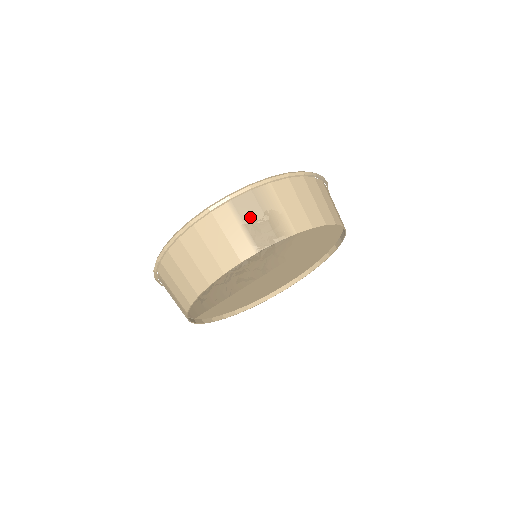
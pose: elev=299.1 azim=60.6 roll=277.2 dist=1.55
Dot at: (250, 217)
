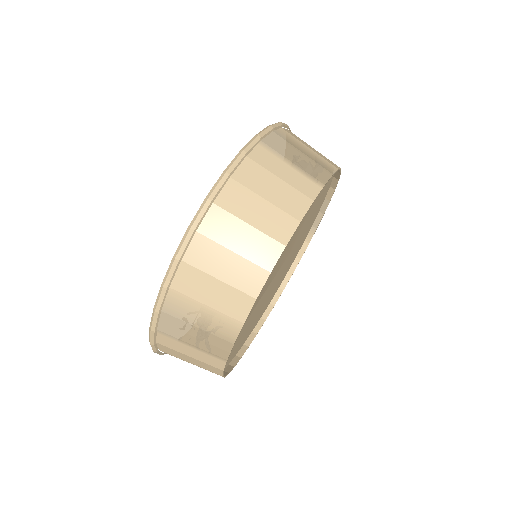
Dot at: (291, 155)
